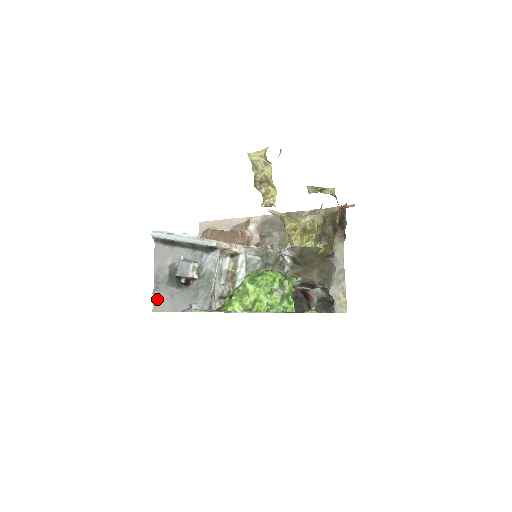
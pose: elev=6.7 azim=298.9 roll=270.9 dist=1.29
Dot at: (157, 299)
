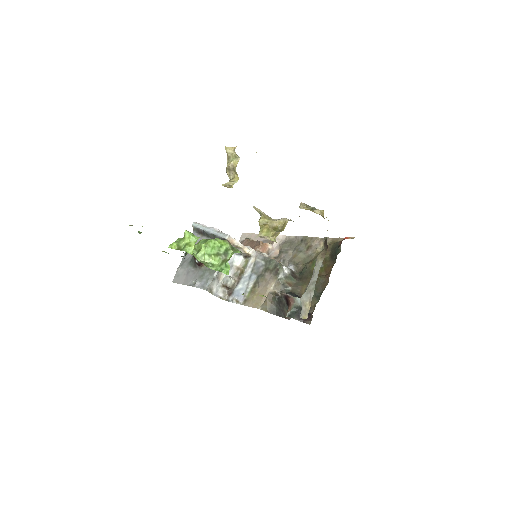
Dot at: (178, 273)
